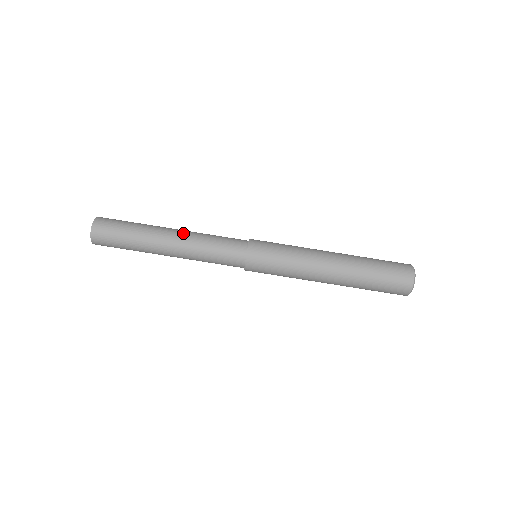
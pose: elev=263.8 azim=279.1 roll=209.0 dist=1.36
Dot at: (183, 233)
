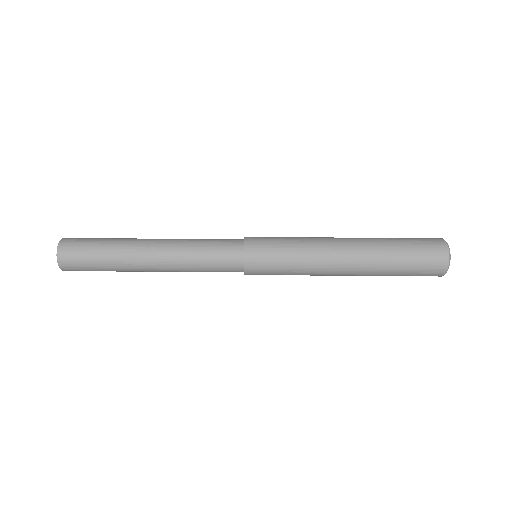
Dot at: (165, 243)
